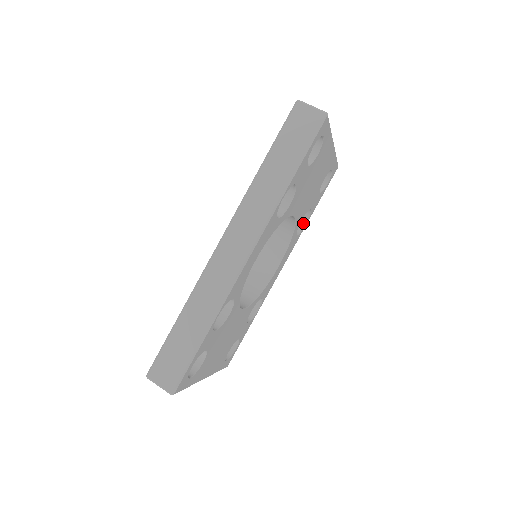
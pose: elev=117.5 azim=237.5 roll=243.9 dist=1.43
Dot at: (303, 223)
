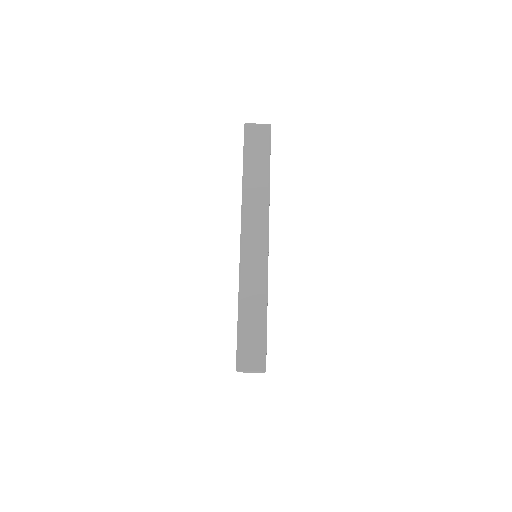
Dot at: occluded
